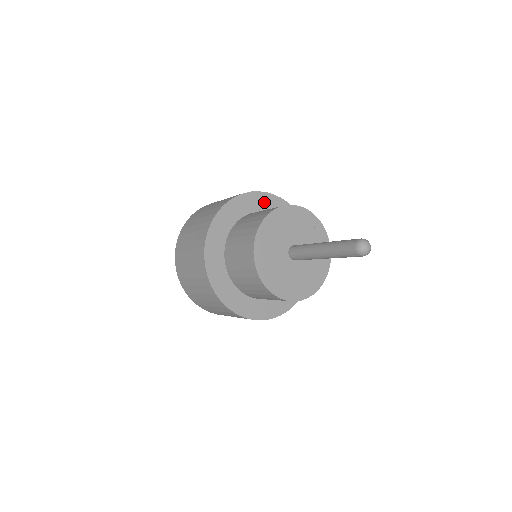
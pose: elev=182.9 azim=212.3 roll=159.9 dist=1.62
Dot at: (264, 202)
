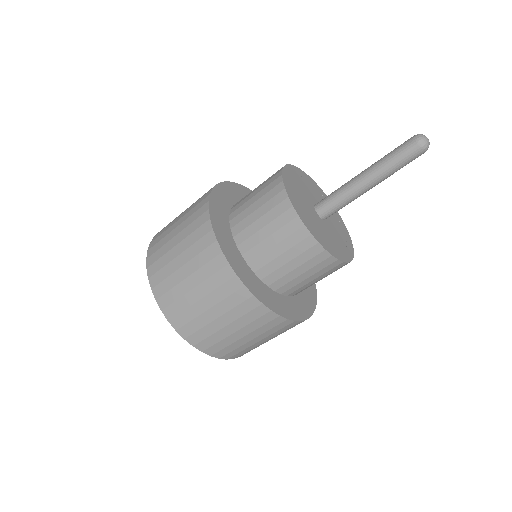
Dot at: occluded
